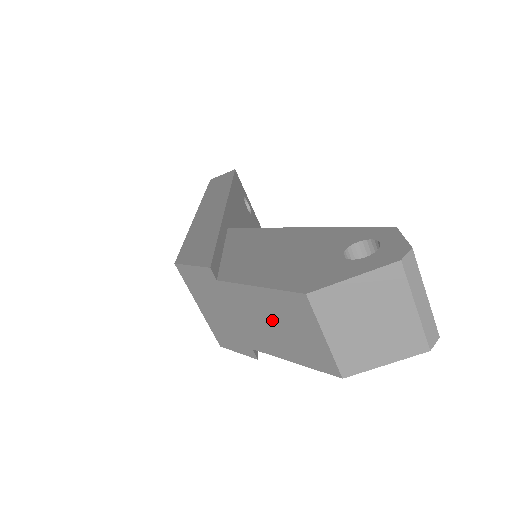
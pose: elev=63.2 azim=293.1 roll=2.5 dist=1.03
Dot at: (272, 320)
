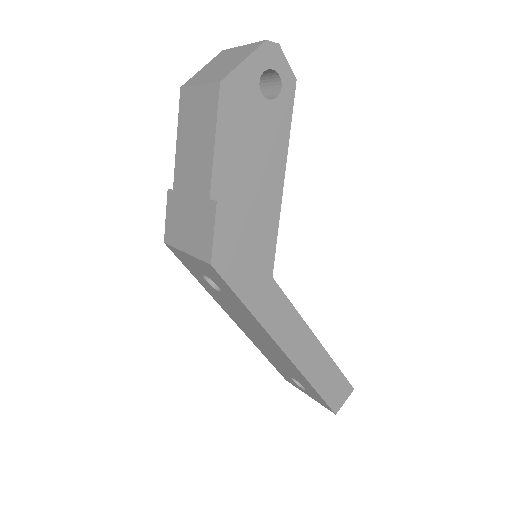
Dot at: (191, 141)
